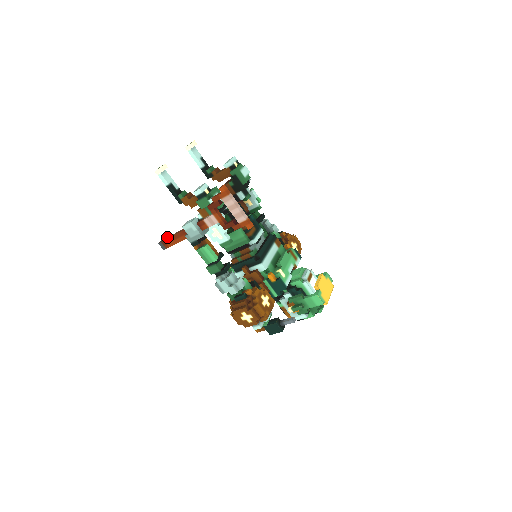
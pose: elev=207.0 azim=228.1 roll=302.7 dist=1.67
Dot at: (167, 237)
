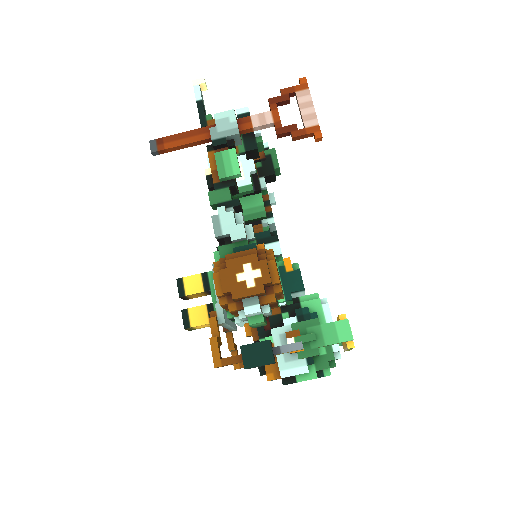
Dot at: (169, 138)
